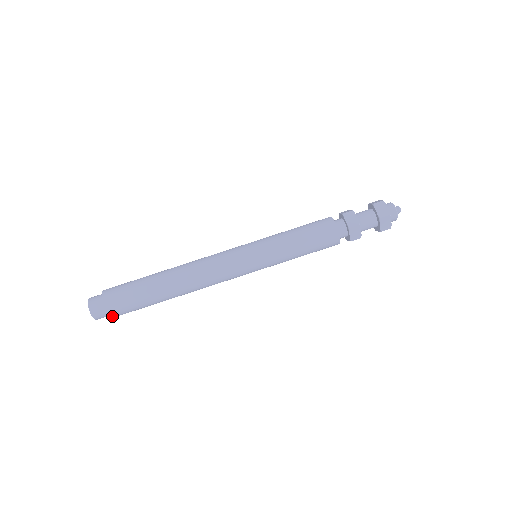
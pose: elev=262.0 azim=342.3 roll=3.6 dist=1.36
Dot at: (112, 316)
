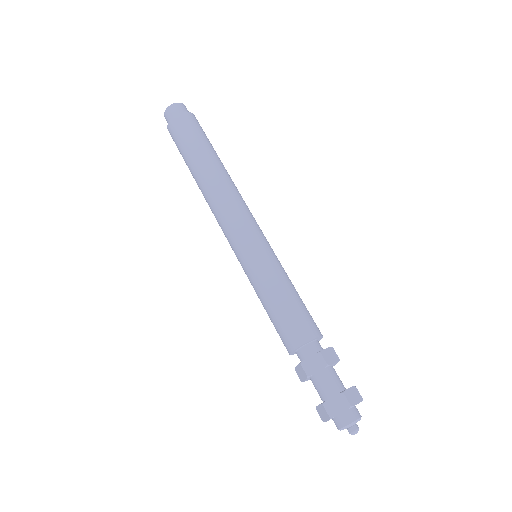
Dot at: occluded
